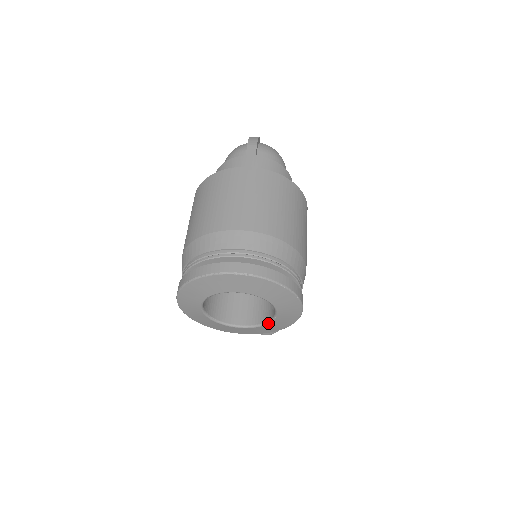
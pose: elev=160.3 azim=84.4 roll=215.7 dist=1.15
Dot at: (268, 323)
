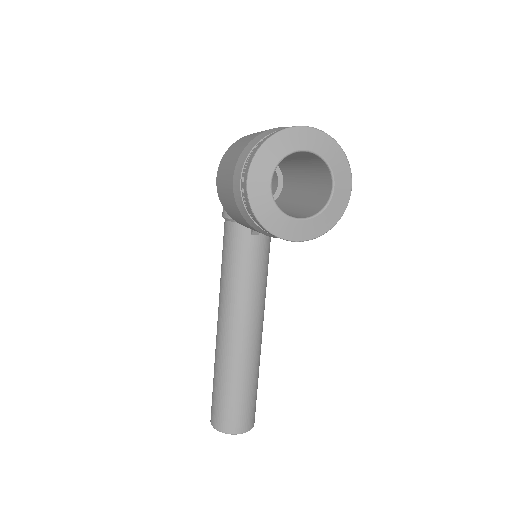
Dot at: (324, 209)
